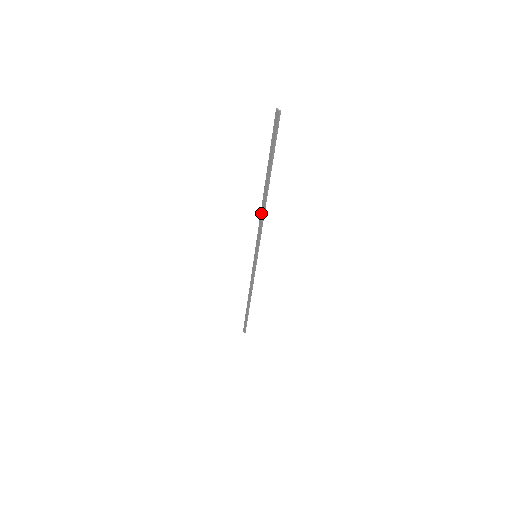
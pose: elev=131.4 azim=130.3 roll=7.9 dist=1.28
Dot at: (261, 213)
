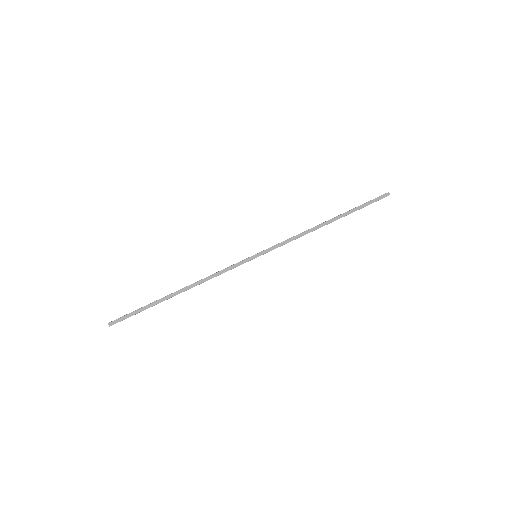
Dot at: (307, 231)
